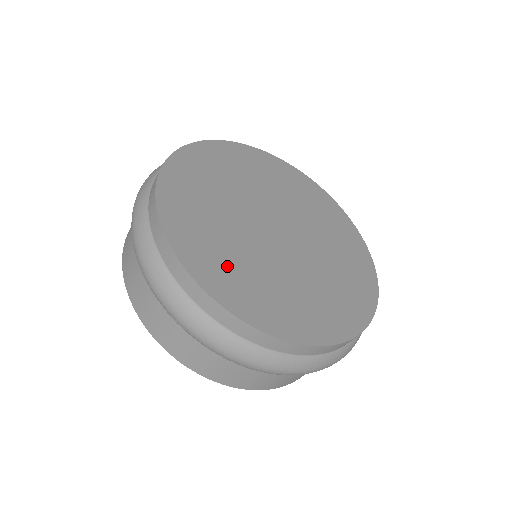
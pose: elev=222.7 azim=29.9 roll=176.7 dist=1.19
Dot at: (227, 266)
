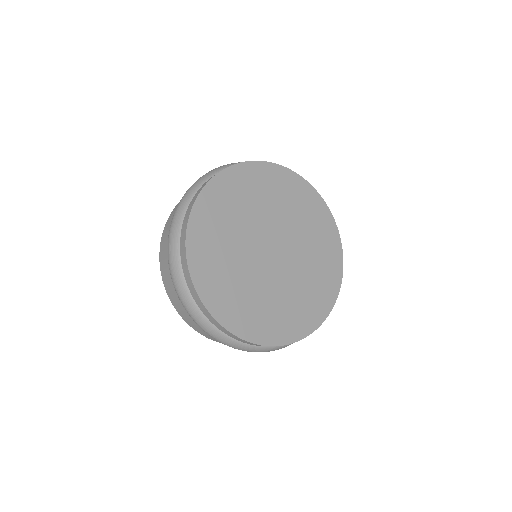
Dot at: (221, 278)
